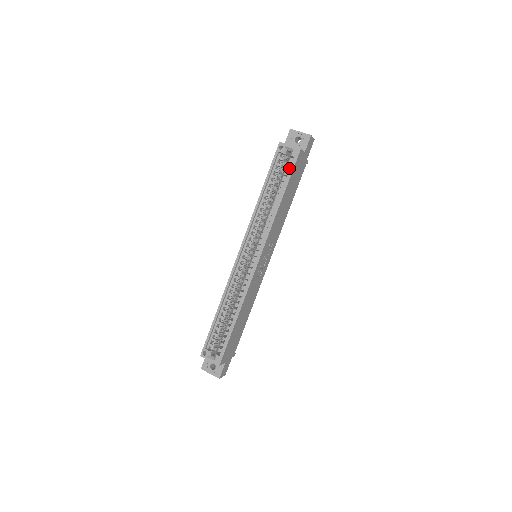
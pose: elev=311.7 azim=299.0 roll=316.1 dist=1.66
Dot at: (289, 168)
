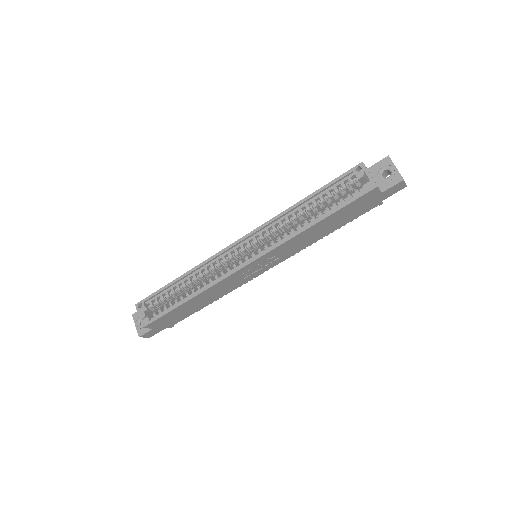
Dot at: (350, 197)
